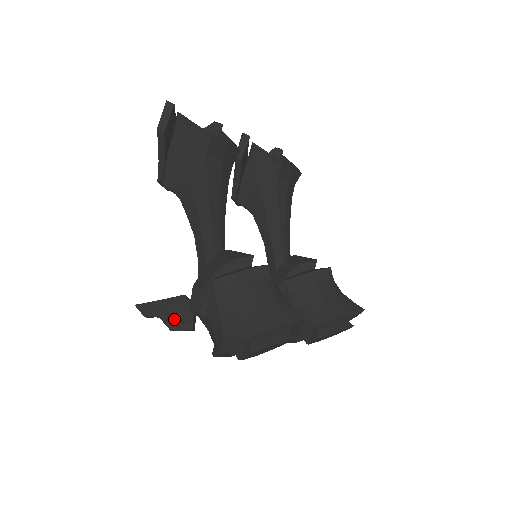
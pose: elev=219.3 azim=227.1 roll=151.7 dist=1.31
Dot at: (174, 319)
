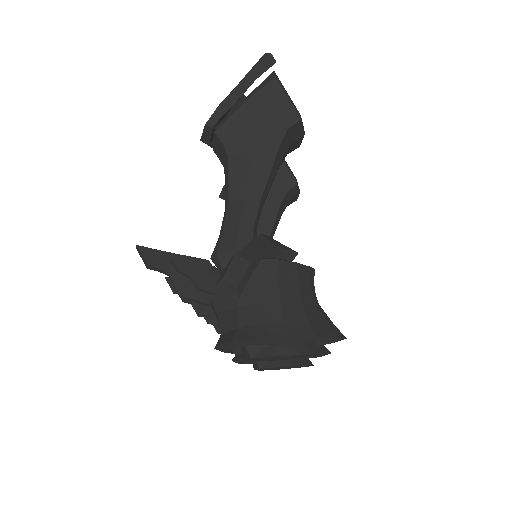
Dot at: (189, 283)
